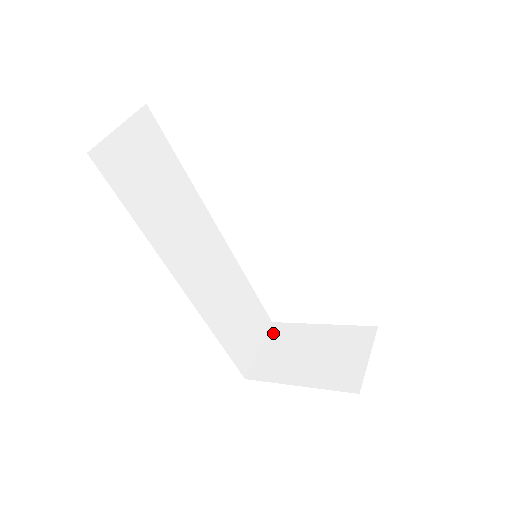
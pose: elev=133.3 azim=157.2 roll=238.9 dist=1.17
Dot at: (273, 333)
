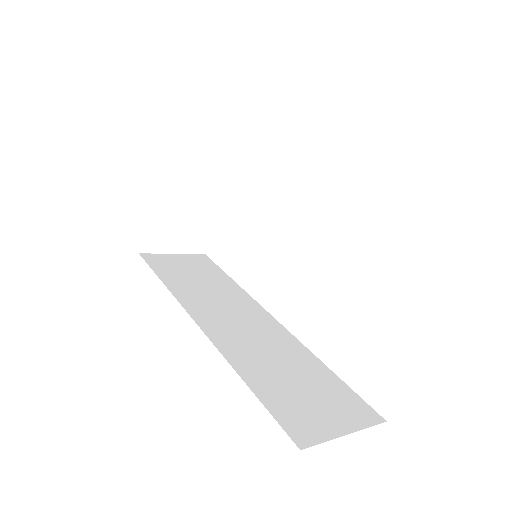
Dot at: occluded
